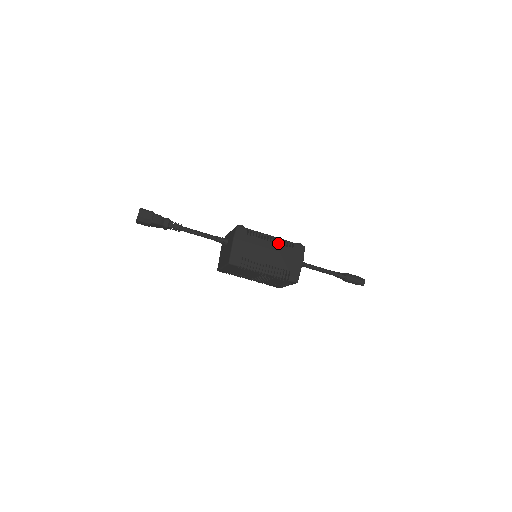
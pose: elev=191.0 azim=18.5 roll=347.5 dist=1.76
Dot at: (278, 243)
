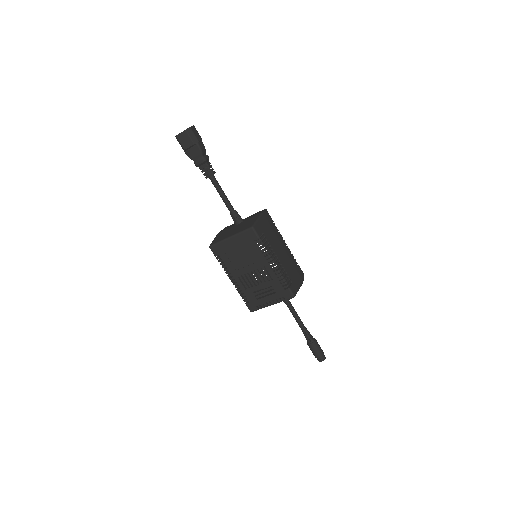
Dot at: occluded
